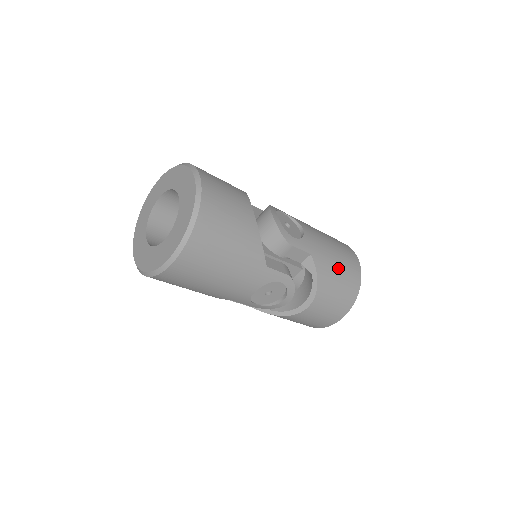
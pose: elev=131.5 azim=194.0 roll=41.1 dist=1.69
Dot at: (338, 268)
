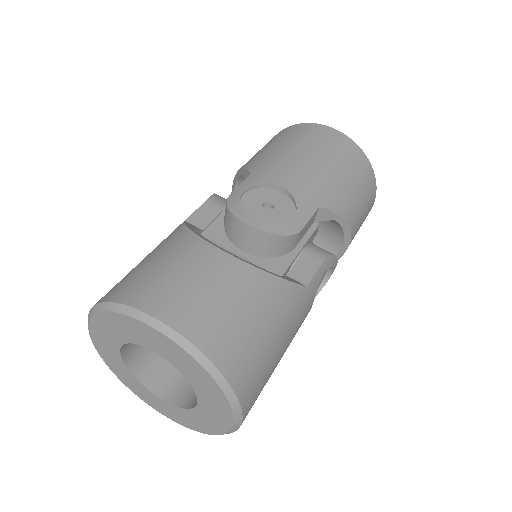
Dot at: (344, 177)
